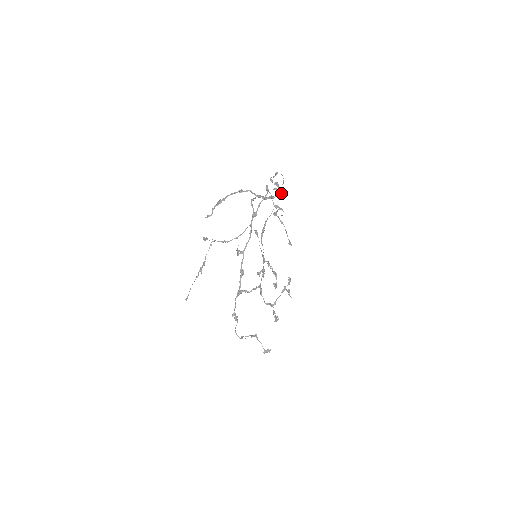
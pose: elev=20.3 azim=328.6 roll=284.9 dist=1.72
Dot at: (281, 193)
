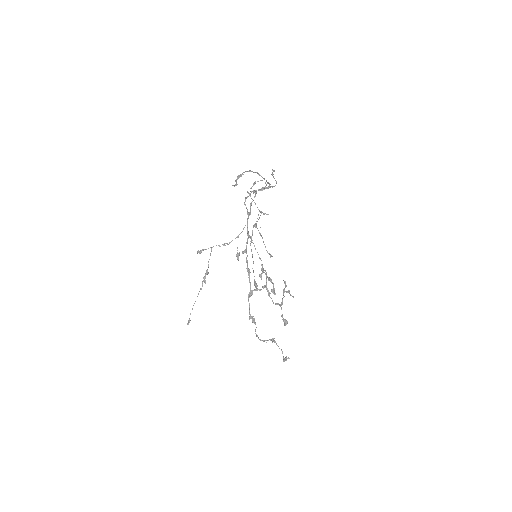
Dot at: occluded
